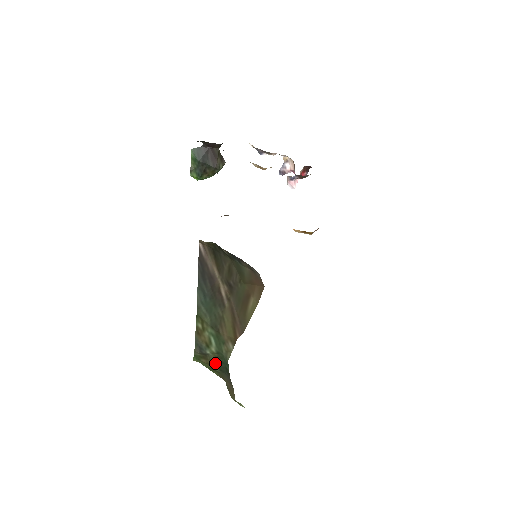
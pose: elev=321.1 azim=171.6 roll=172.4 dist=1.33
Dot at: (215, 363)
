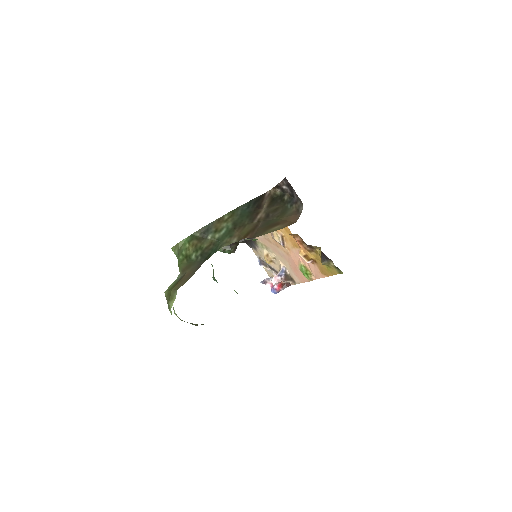
Dot at: (204, 247)
